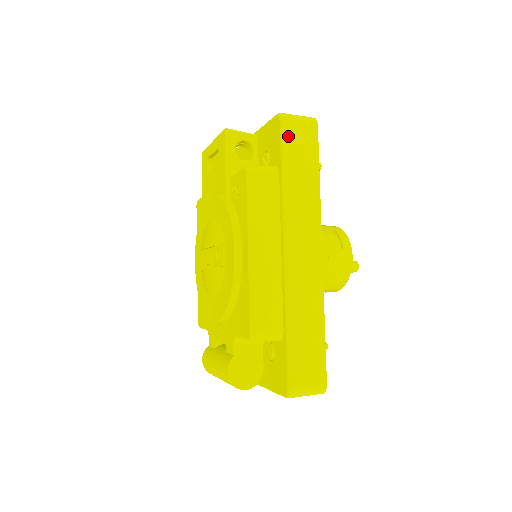
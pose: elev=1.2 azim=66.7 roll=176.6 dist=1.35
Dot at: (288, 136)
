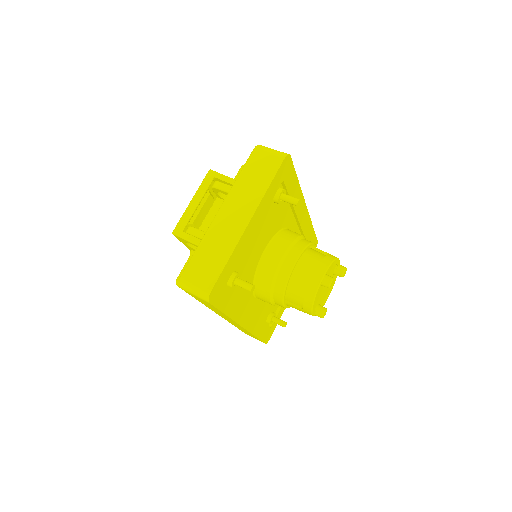
Dot at: (189, 294)
